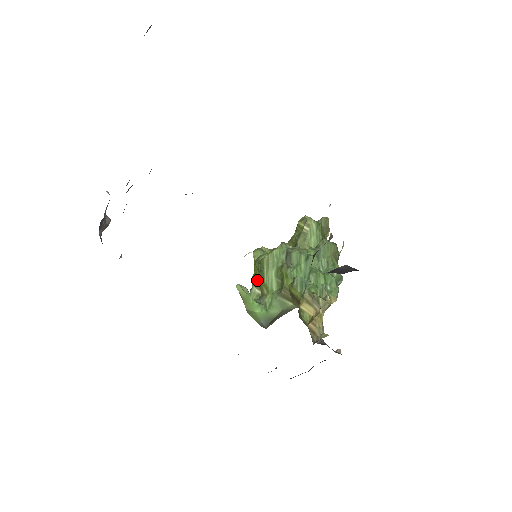
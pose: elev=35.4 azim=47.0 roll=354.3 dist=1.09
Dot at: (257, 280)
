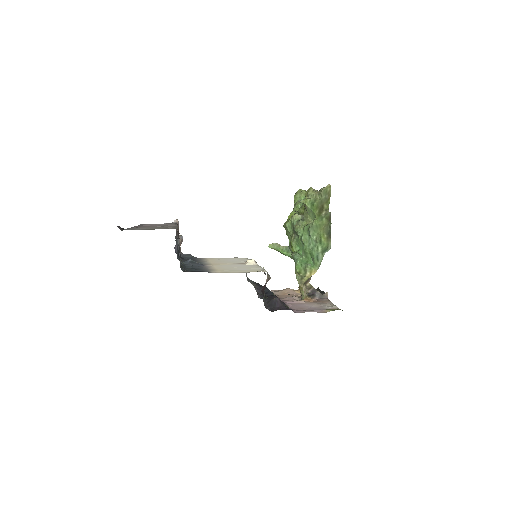
Dot at: occluded
